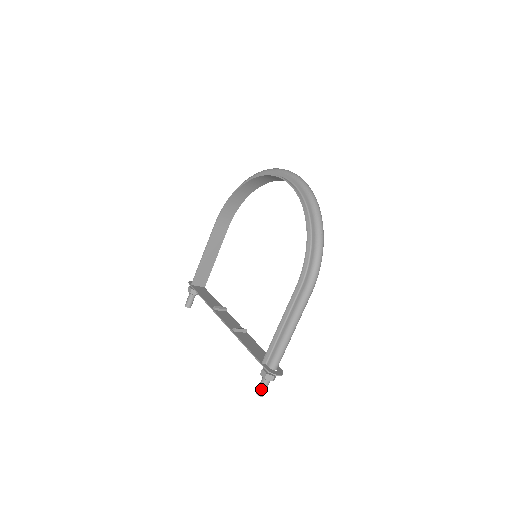
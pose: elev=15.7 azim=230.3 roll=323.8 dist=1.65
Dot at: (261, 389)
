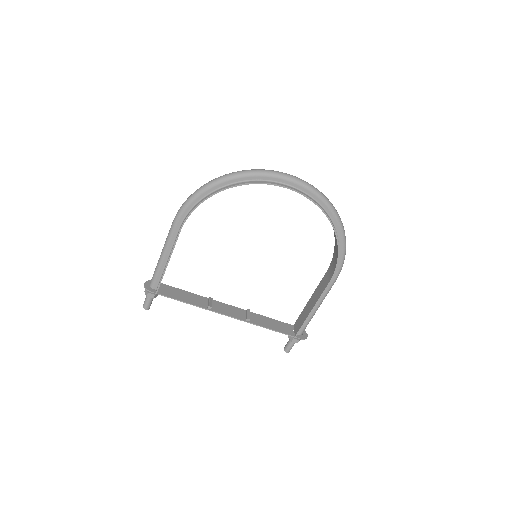
Dot at: (291, 348)
